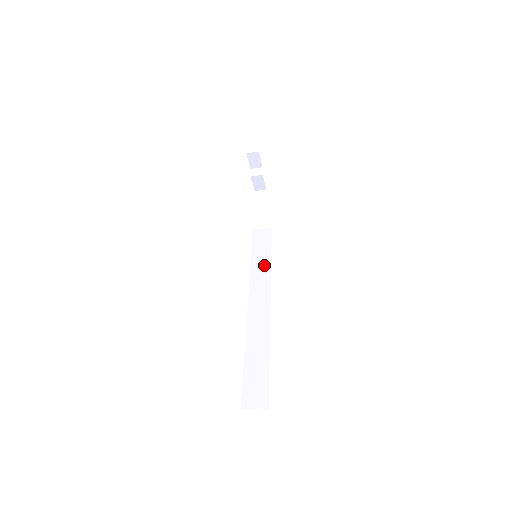
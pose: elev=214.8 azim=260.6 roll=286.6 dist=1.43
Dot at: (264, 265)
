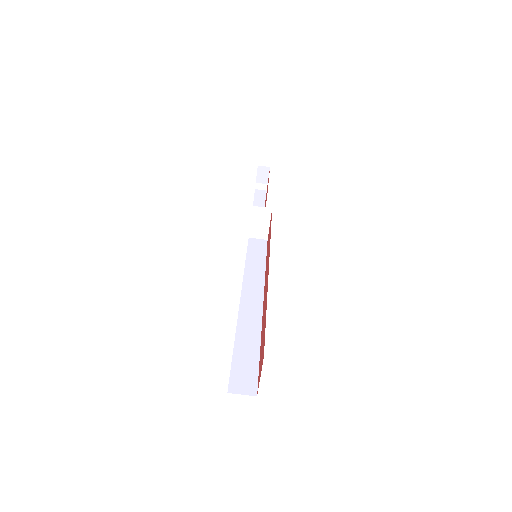
Dot at: (258, 269)
